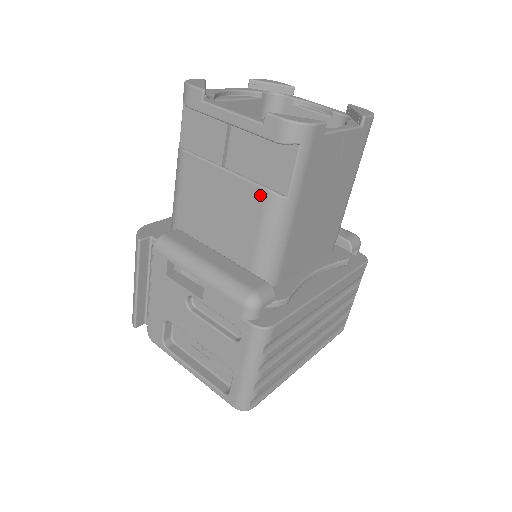
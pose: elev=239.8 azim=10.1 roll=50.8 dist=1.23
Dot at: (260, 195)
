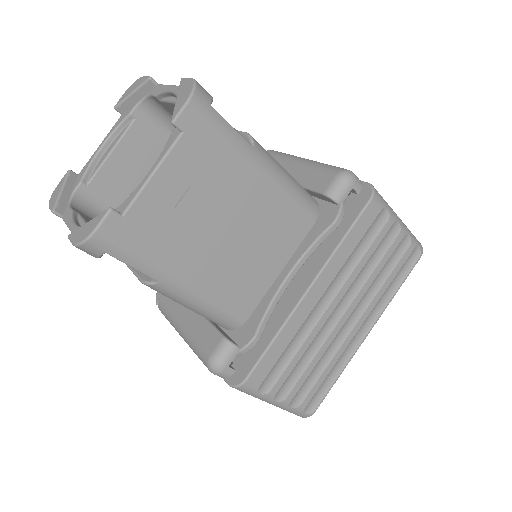
Dot at: occluded
